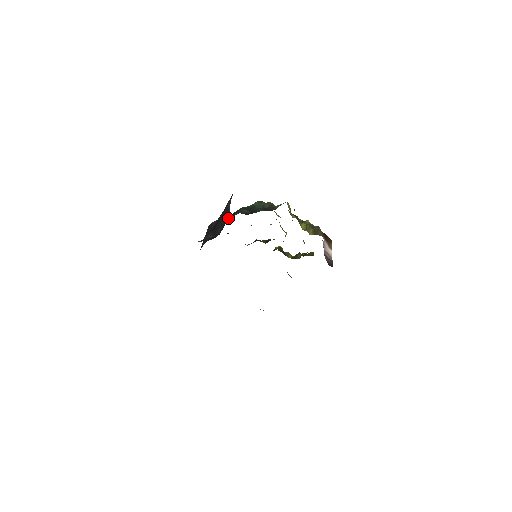
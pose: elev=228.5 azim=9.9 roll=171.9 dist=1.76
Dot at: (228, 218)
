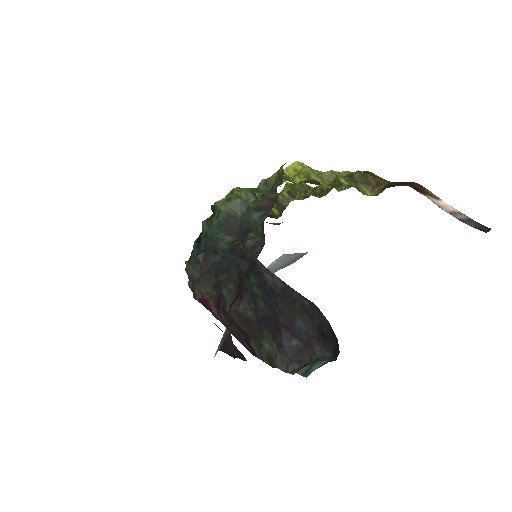
Dot at: (313, 306)
